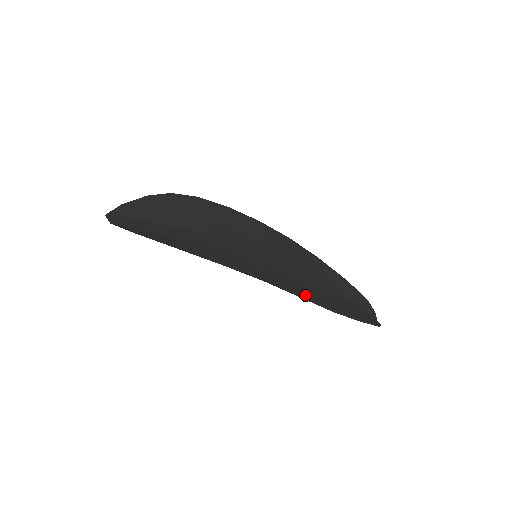
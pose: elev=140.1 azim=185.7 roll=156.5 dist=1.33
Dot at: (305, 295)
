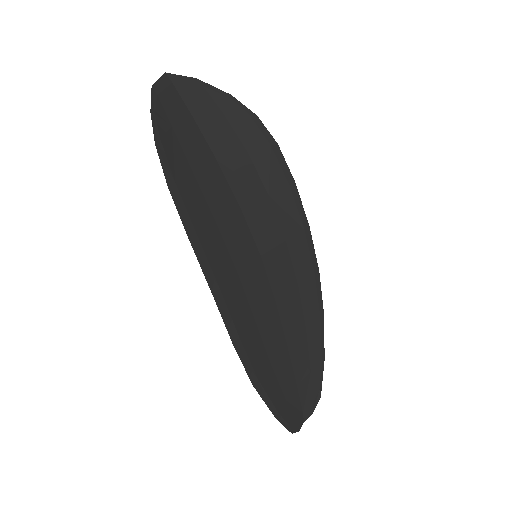
Dot at: (242, 342)
